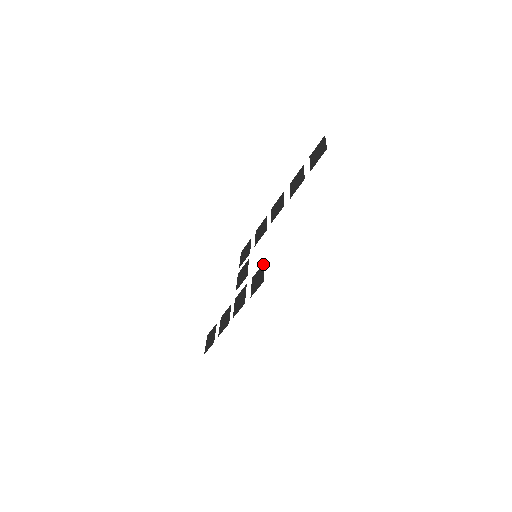
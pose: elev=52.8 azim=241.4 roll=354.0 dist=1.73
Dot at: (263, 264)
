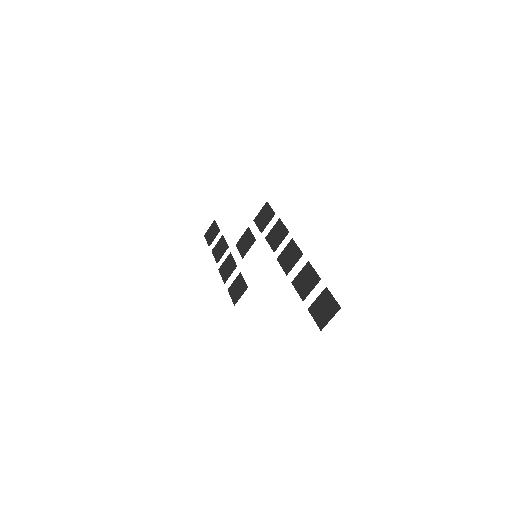
Dot at: (246, 287)
